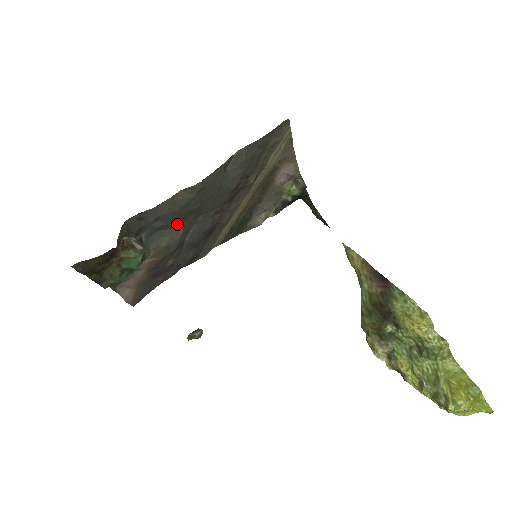
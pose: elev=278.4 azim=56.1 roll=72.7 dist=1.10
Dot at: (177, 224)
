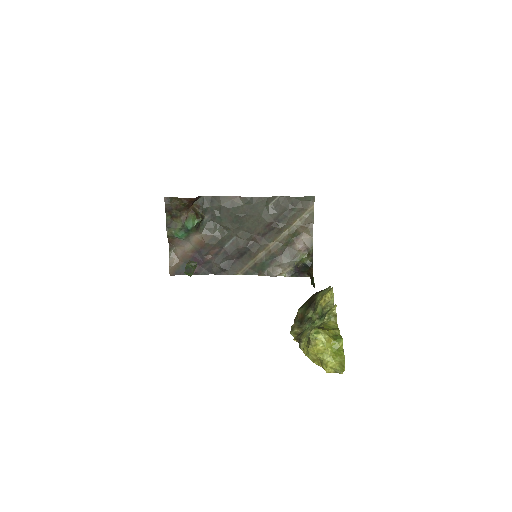
Dot at: (226, 223)
